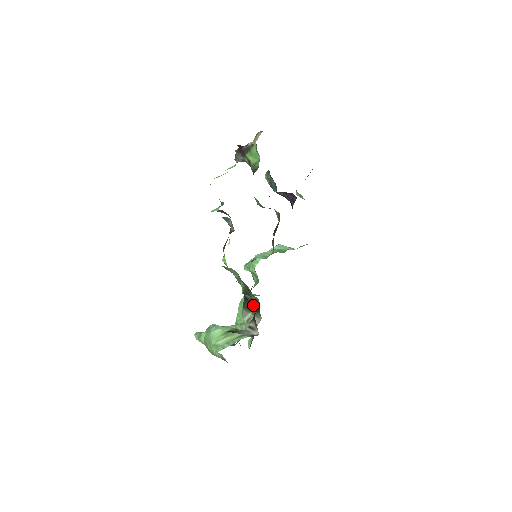
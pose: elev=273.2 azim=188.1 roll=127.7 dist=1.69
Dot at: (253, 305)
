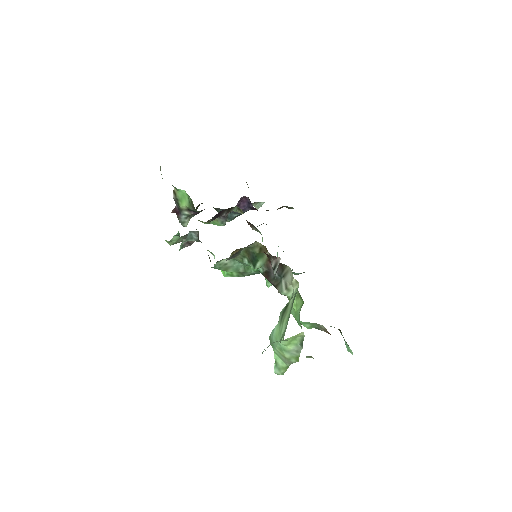
Dot at: occluded
